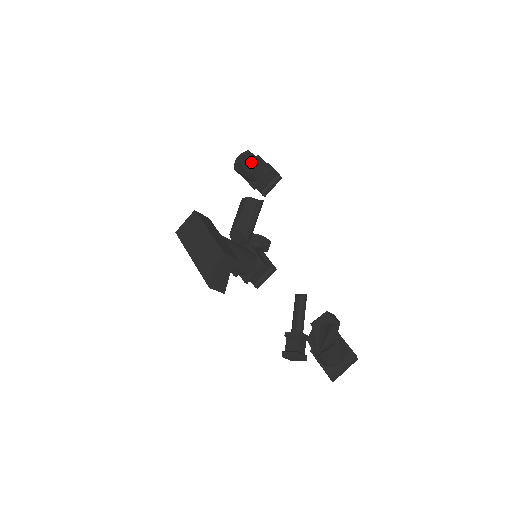
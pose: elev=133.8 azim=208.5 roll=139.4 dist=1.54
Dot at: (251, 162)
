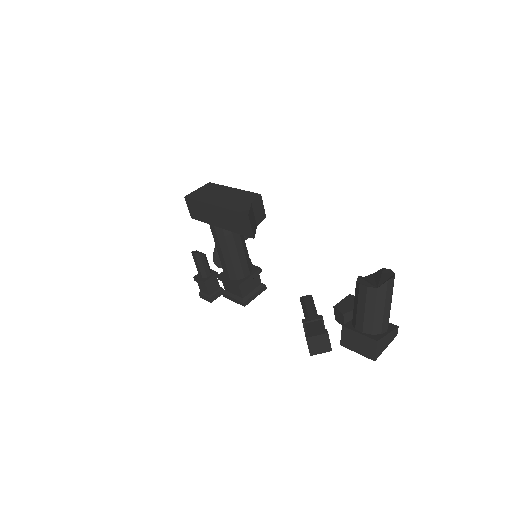
Dot at: occluded
